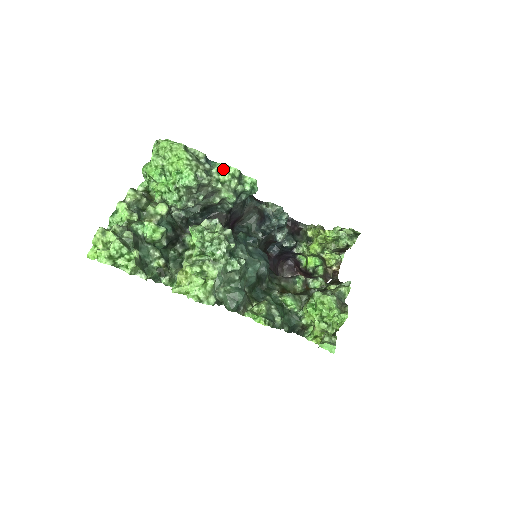
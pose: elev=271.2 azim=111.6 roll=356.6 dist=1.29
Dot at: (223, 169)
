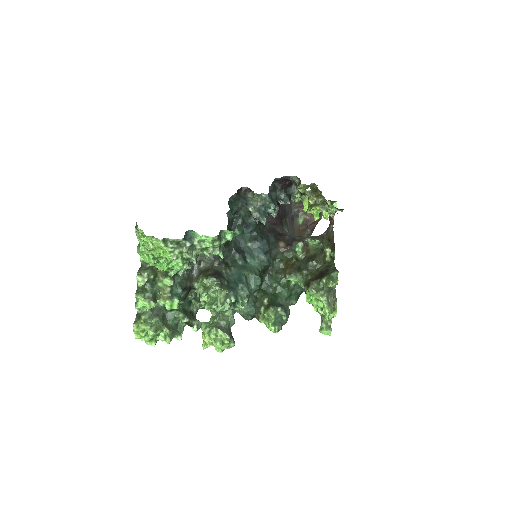
Dot at: (203, 239)
